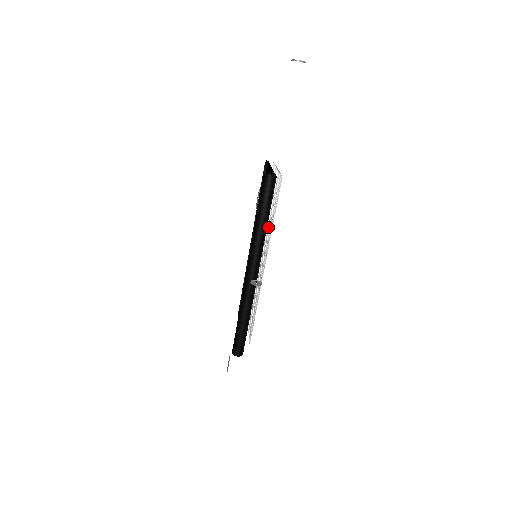
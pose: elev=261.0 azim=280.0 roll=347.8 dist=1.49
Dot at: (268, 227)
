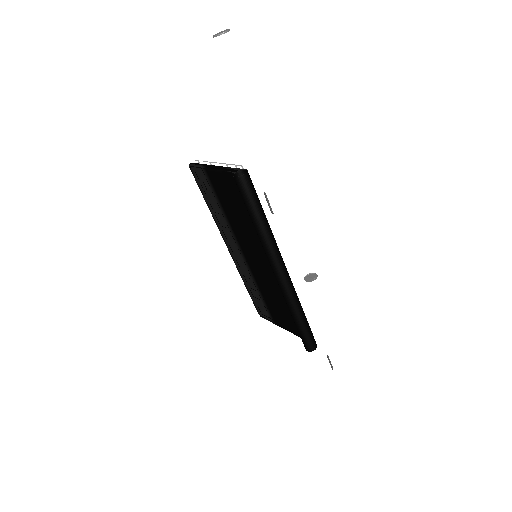
Dot at: occluded
